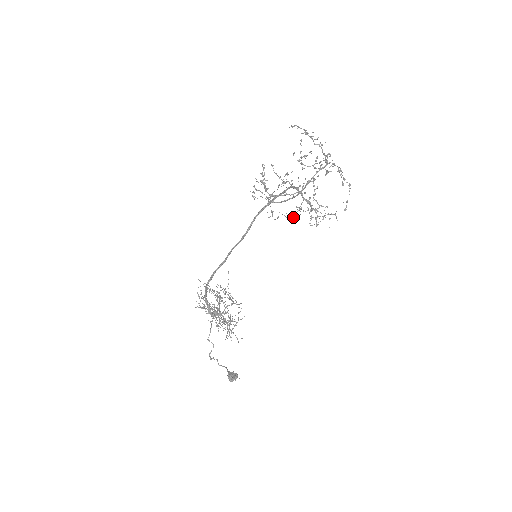
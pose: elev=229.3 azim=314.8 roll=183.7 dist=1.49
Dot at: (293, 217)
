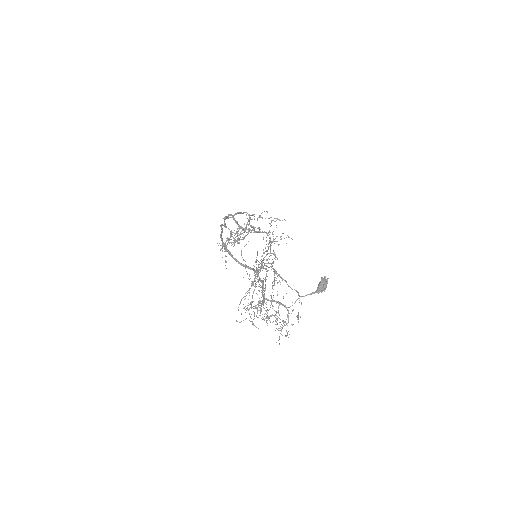
Dot at: occluded
